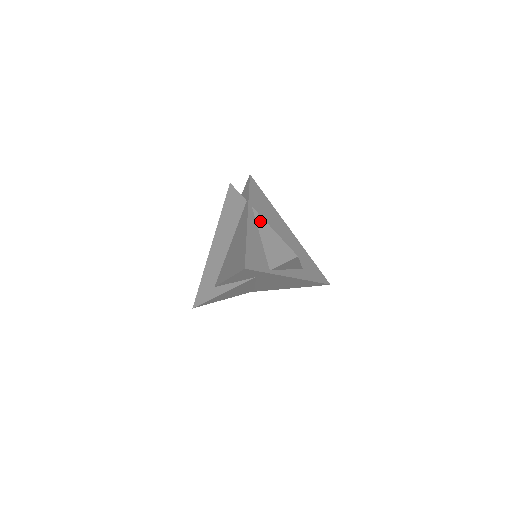
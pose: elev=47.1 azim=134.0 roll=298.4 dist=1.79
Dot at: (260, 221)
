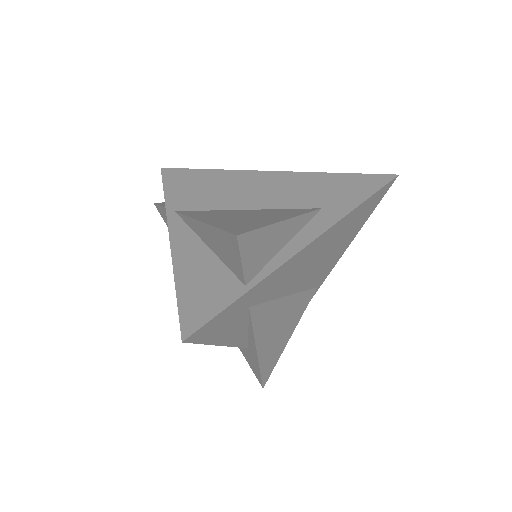
Dot at: (189, 223)
